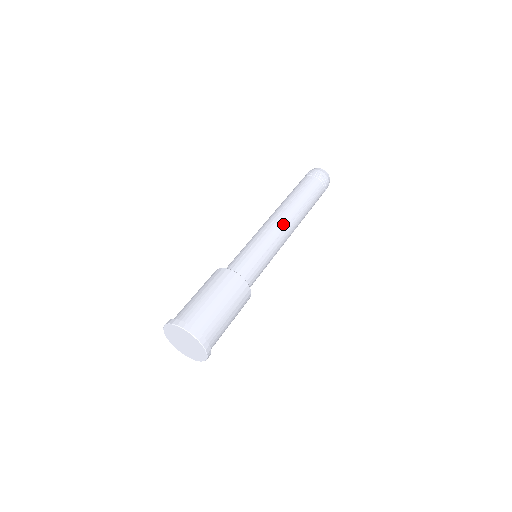
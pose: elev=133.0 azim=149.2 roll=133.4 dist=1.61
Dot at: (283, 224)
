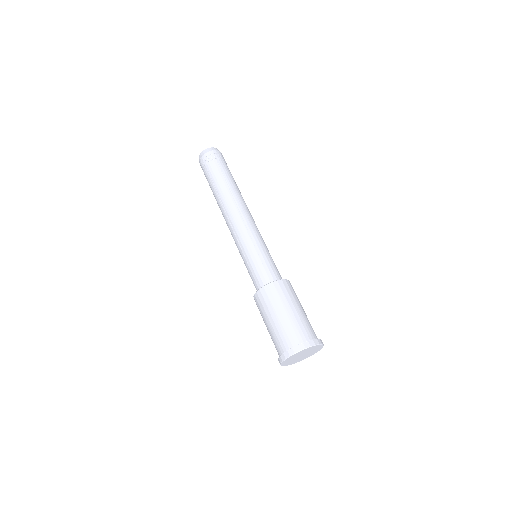
Dot at: (250, 217)
